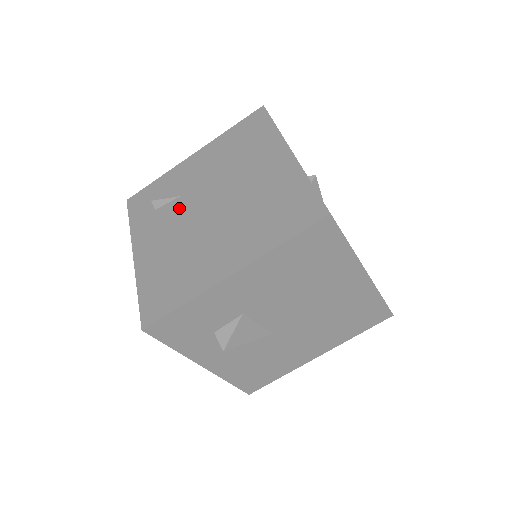
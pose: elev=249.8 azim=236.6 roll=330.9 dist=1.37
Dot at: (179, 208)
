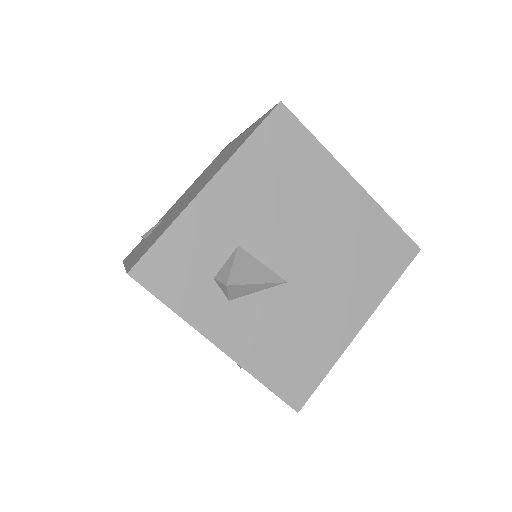
Dot at: occluded
